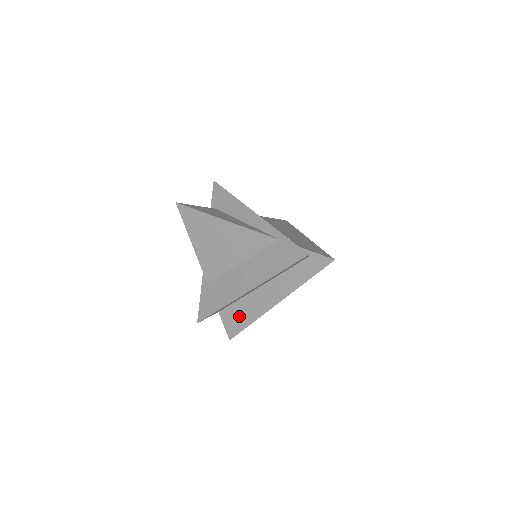
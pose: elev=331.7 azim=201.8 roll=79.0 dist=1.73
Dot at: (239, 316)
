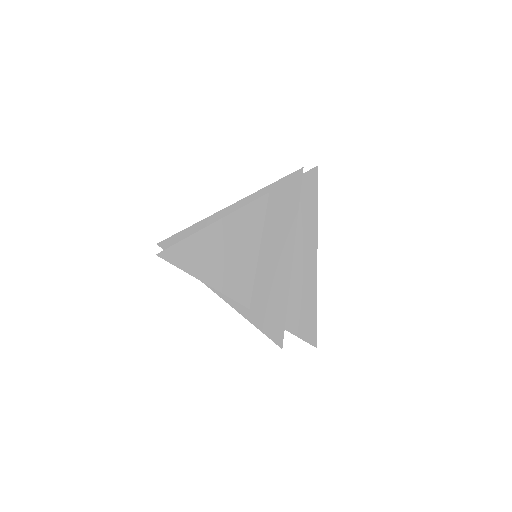
Dot at: (302, 309)
